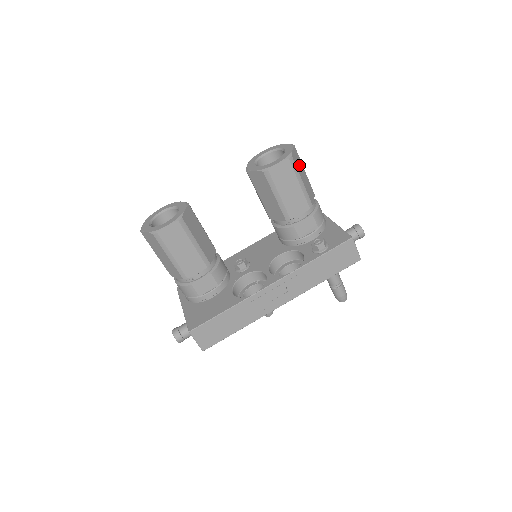
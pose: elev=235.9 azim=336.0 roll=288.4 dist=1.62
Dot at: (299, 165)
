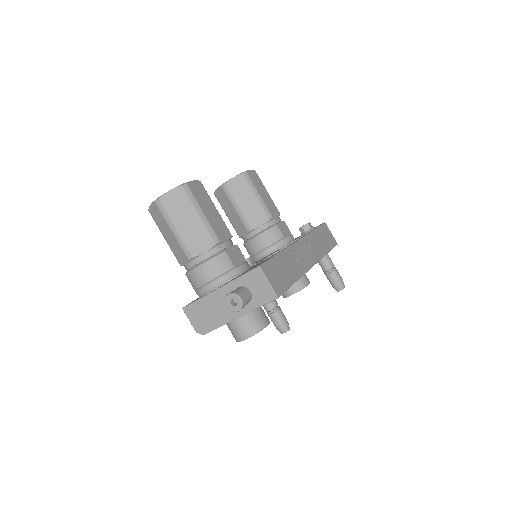
Dot at: occluded
